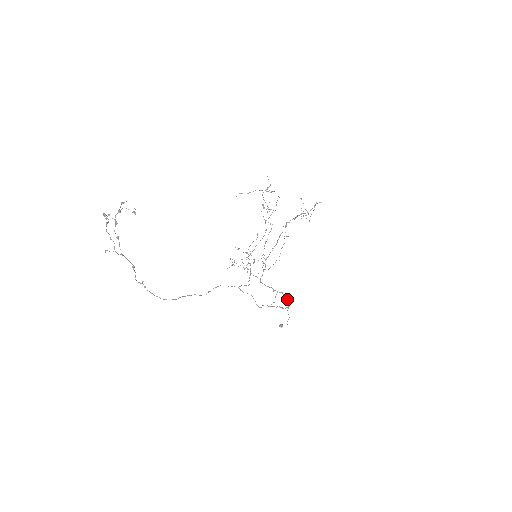
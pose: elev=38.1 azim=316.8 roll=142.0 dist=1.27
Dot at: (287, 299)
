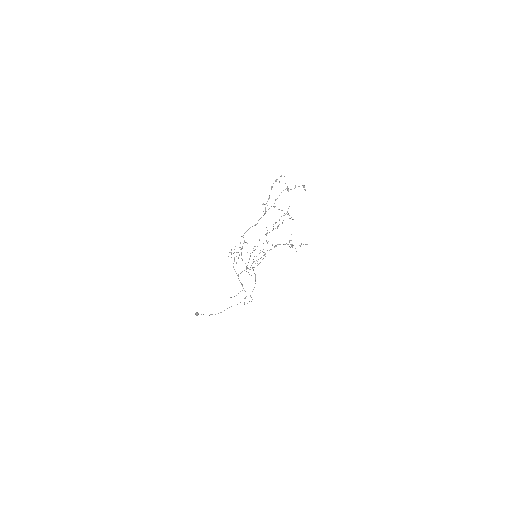
Dot at: (245, 298)
